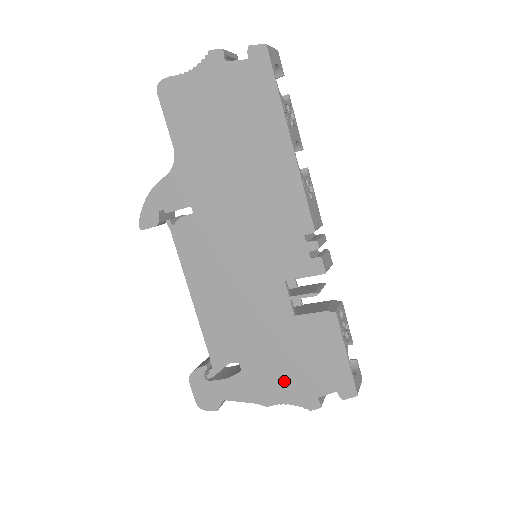
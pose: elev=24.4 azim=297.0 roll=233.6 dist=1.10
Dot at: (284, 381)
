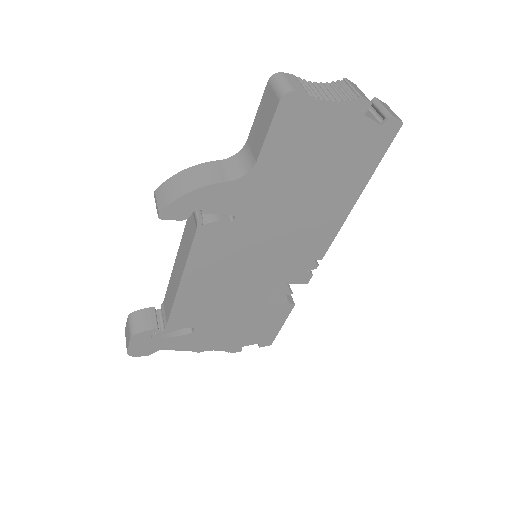
Dot at: (225, 339)
